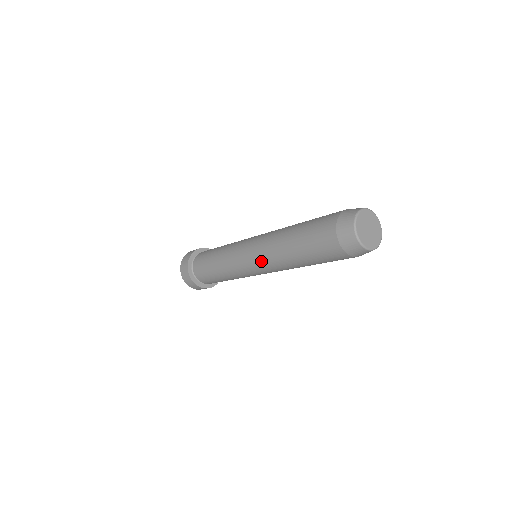
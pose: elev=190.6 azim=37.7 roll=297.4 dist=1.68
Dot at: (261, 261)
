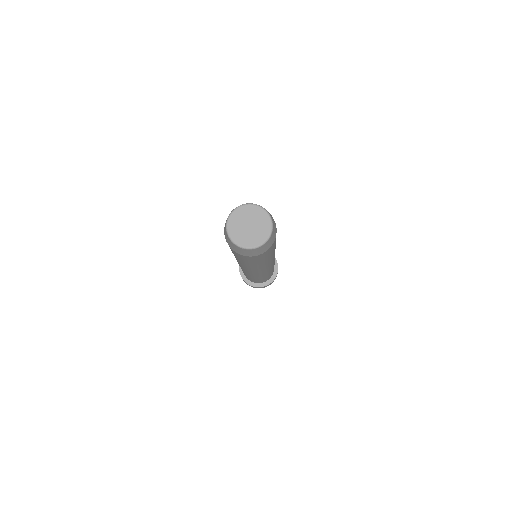
Dot at: (250, 271)
